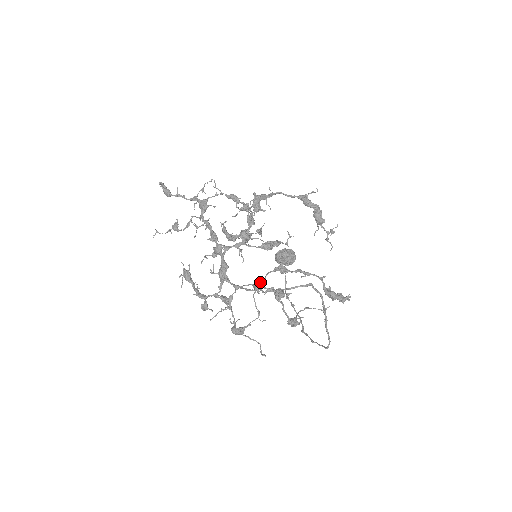
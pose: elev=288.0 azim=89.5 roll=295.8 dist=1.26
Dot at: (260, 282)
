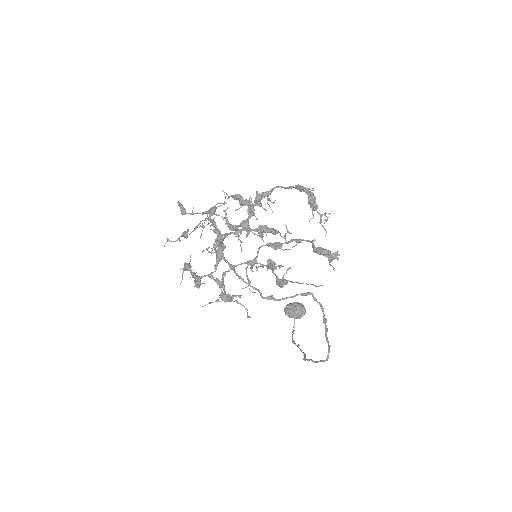
Dot at: (255, 266)
